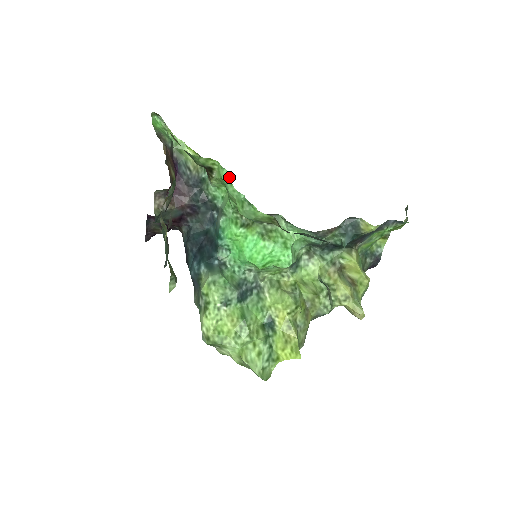
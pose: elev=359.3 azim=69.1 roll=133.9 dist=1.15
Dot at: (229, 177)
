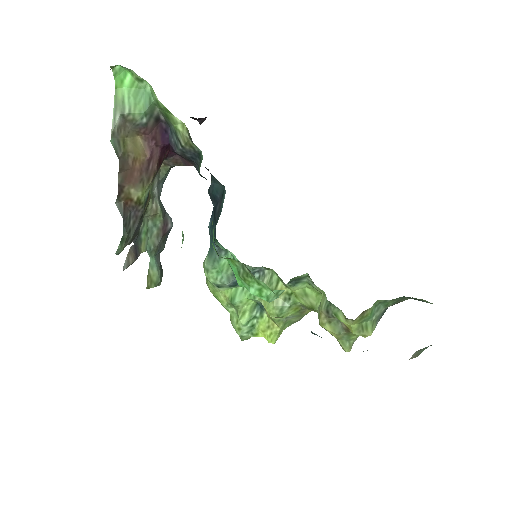
Dot at: (183, 237)
